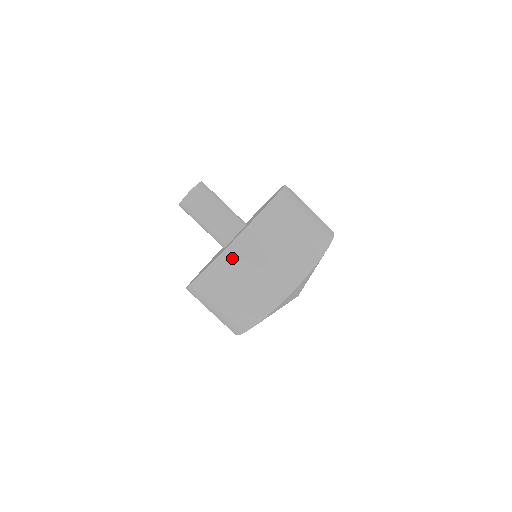
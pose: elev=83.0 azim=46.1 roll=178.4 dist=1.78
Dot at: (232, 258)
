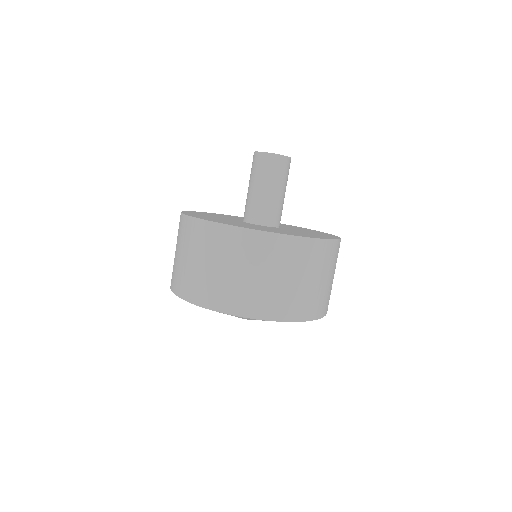
Dot at: (182, 225)
